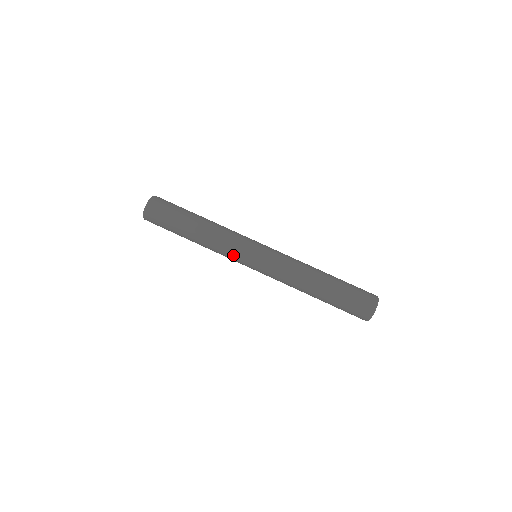
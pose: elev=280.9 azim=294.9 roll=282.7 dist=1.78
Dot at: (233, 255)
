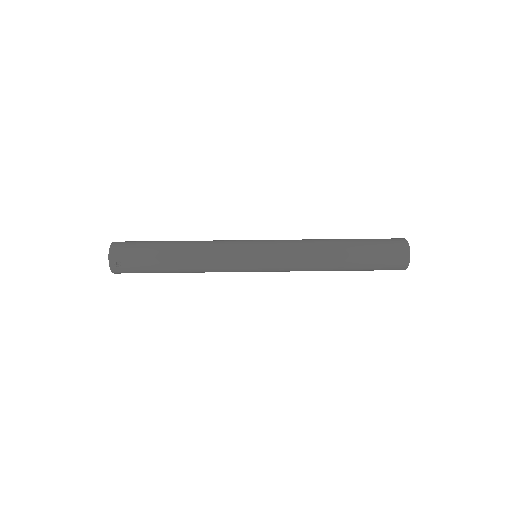
Dot at: (231, 255)
